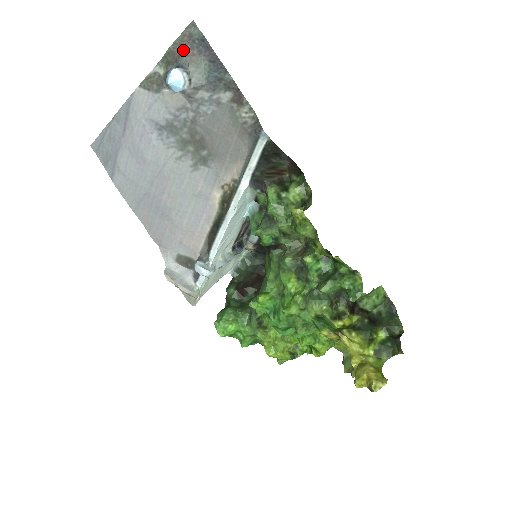
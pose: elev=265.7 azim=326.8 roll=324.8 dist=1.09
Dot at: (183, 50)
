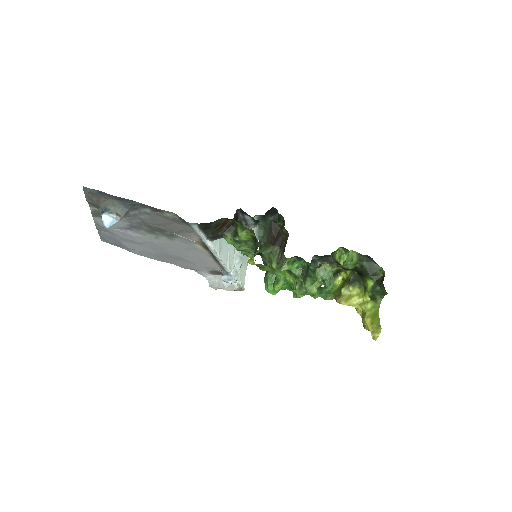
Dot at: (95, 201)
